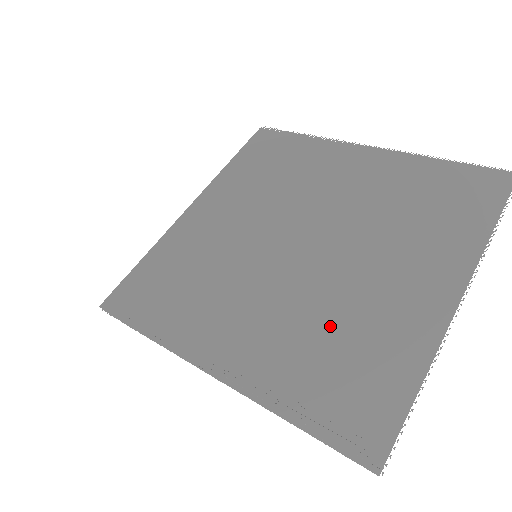
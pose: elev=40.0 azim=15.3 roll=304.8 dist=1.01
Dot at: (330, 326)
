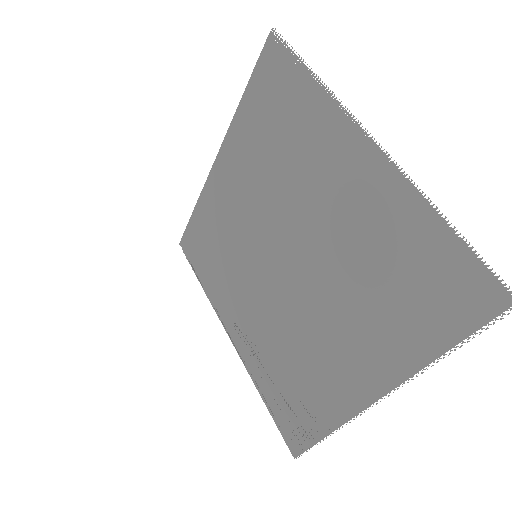
Dot at: occluded
